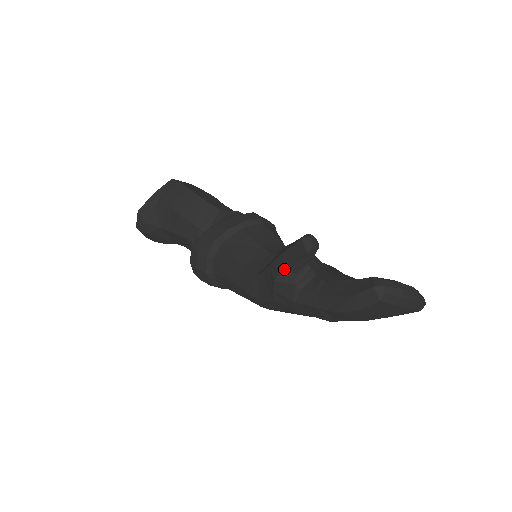
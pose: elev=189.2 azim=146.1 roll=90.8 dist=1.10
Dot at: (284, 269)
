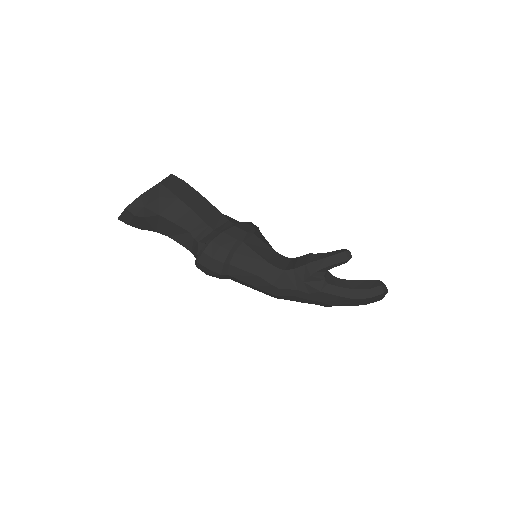
Dot at: (323, 269)
